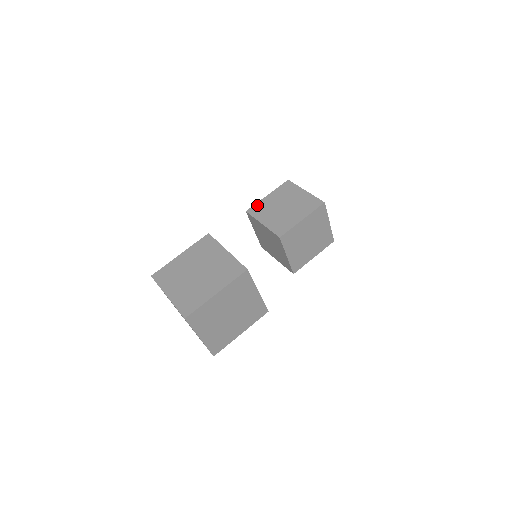
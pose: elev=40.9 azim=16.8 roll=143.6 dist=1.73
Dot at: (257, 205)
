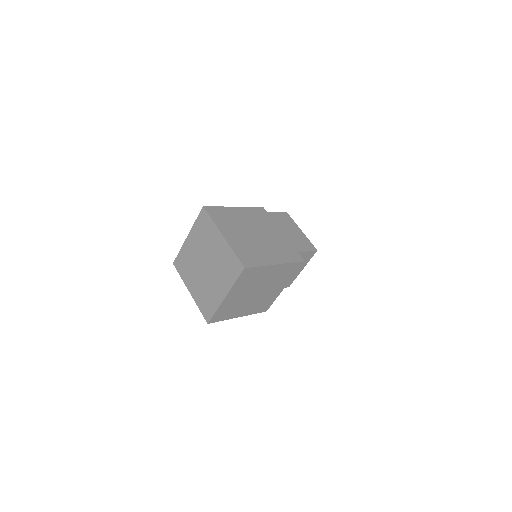
Dot at: occluded
